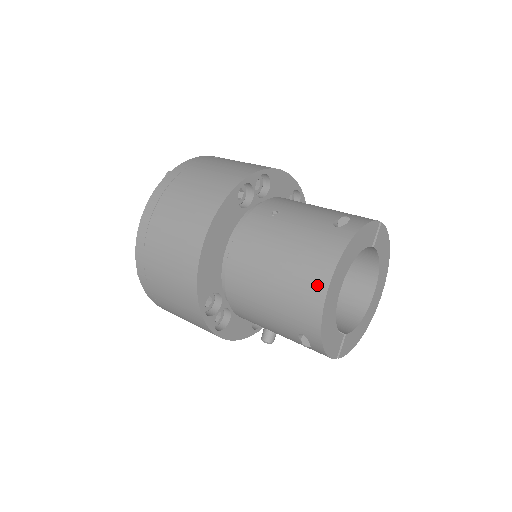
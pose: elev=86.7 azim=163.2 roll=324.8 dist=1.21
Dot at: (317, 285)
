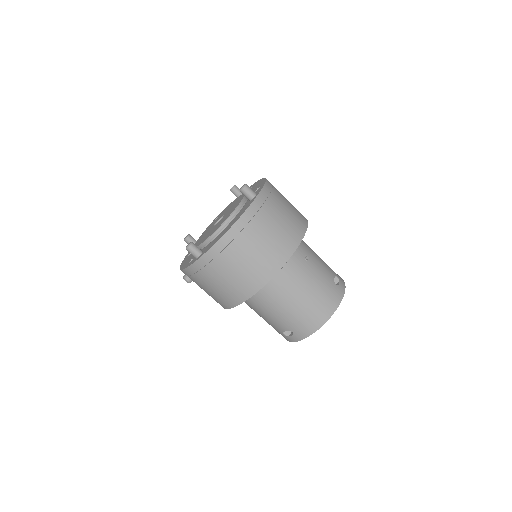
Dot at: (322, 317)
